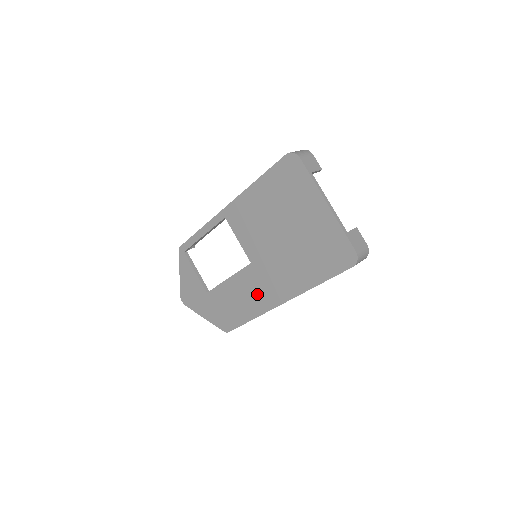
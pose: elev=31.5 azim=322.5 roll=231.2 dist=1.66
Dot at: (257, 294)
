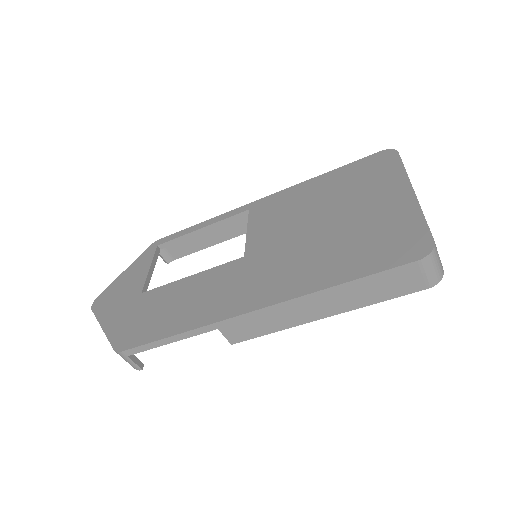
Dot at: (220, 296)
